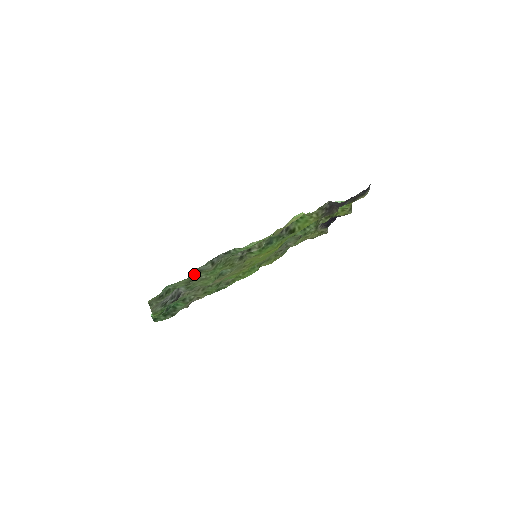
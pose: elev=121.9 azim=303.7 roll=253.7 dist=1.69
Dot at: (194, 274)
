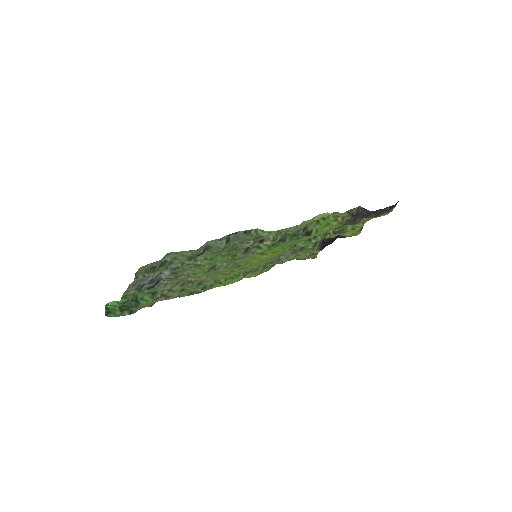
Dot at: (202, 248)
